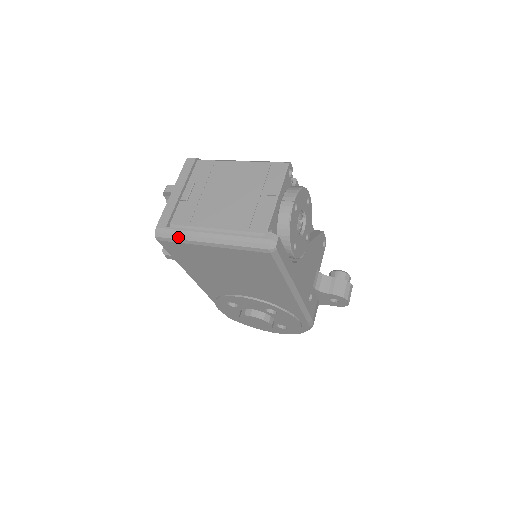
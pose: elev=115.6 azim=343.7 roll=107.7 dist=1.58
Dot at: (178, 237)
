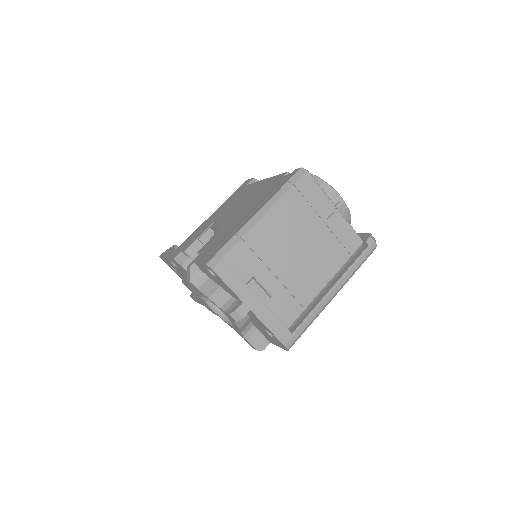
Dot at: occluded
